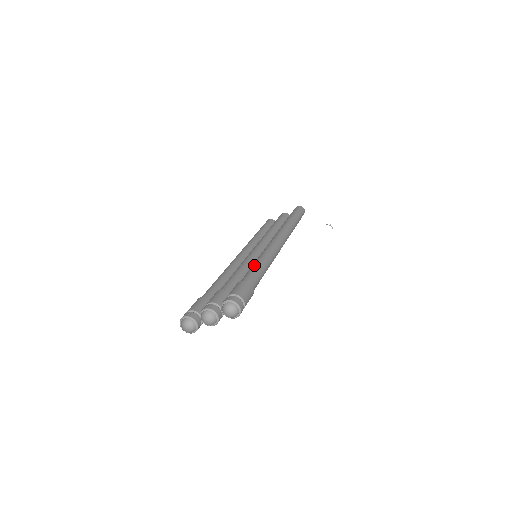
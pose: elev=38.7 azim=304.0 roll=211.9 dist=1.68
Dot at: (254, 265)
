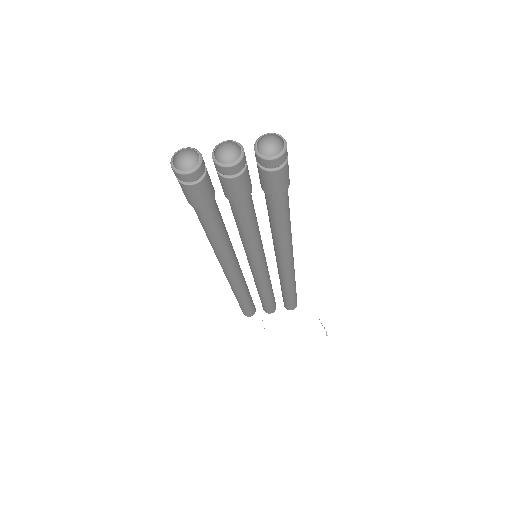
Dot at: occluded
